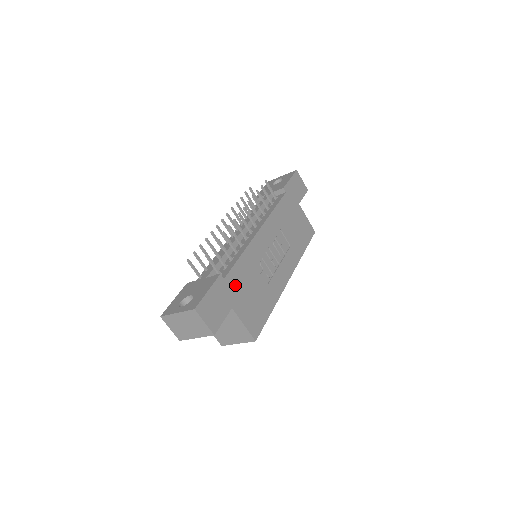
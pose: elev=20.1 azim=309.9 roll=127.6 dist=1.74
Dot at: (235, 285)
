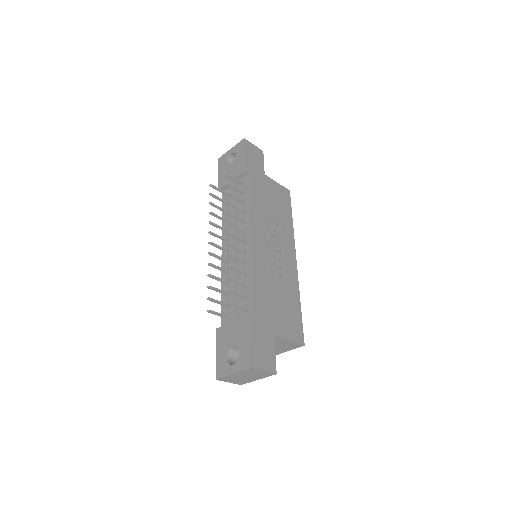
Dot at: (265, 312)
